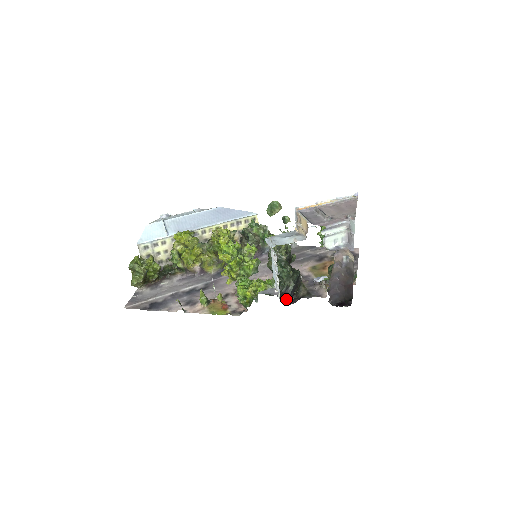
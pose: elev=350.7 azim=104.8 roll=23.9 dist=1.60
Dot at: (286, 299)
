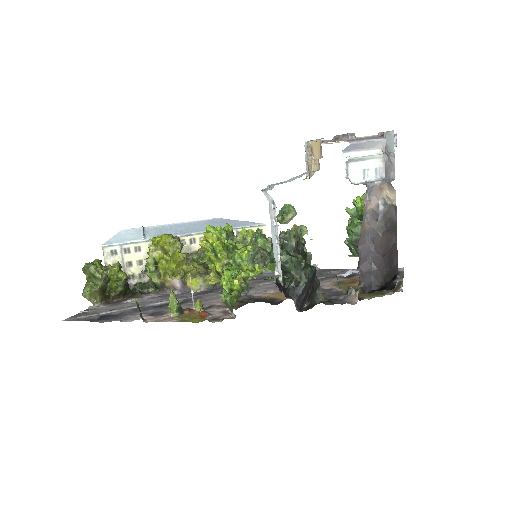
Dot at: (294, 301)
